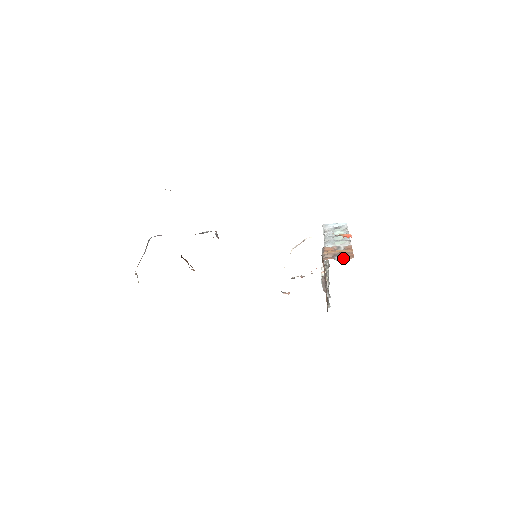
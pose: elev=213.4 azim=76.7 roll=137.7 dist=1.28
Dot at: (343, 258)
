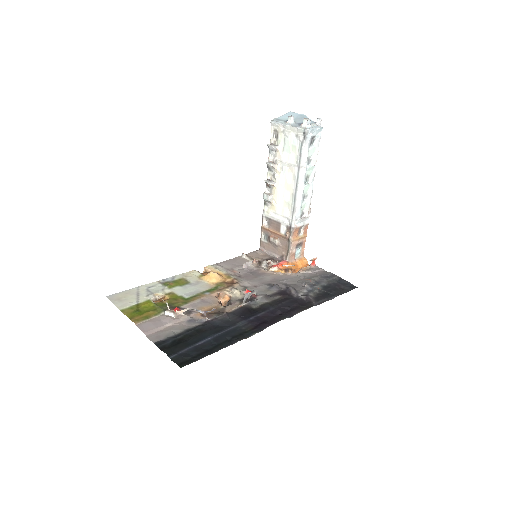
Dot at: (299, 253)
